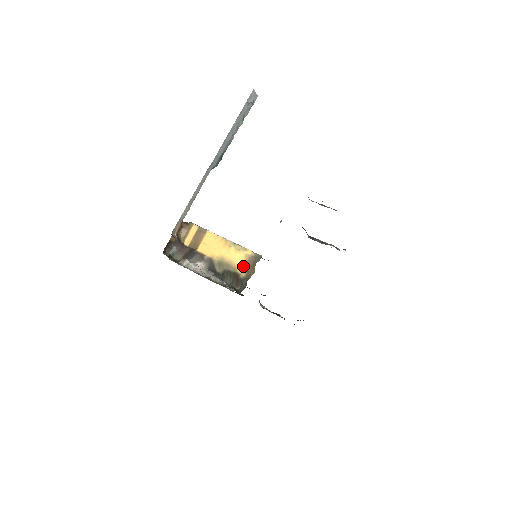
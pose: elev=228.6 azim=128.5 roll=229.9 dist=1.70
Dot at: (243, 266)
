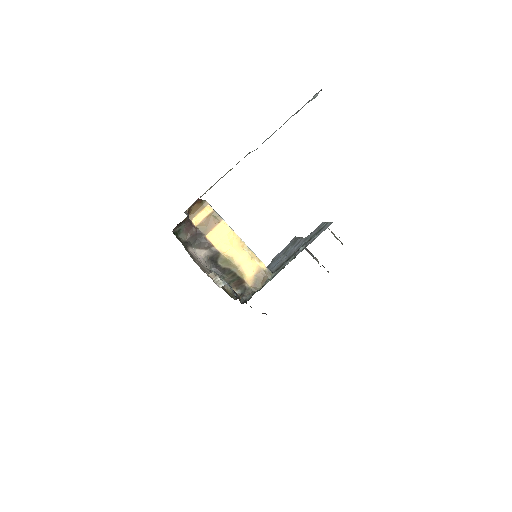
Dot at: (252, 276)
